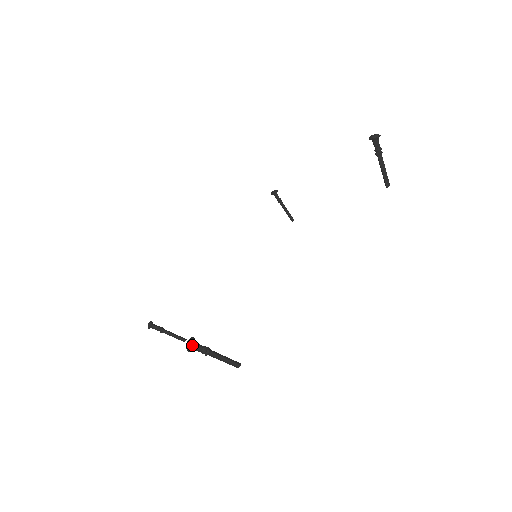
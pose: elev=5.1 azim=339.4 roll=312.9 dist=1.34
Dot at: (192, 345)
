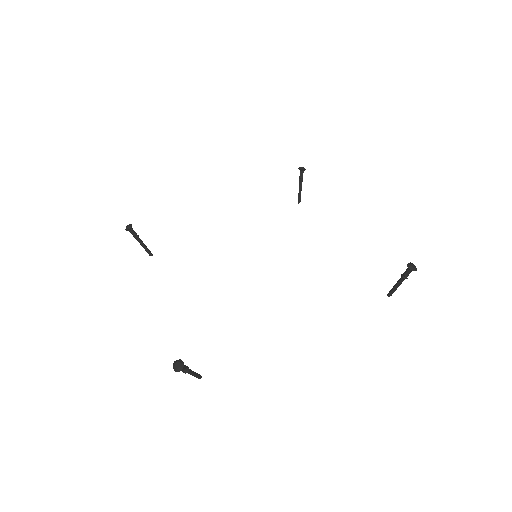
Dot at: (180, 370)
